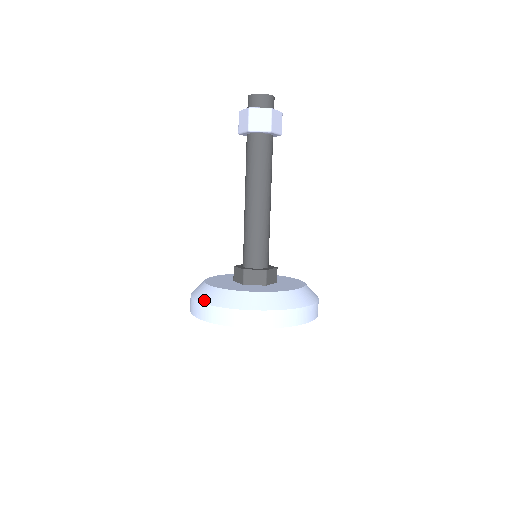
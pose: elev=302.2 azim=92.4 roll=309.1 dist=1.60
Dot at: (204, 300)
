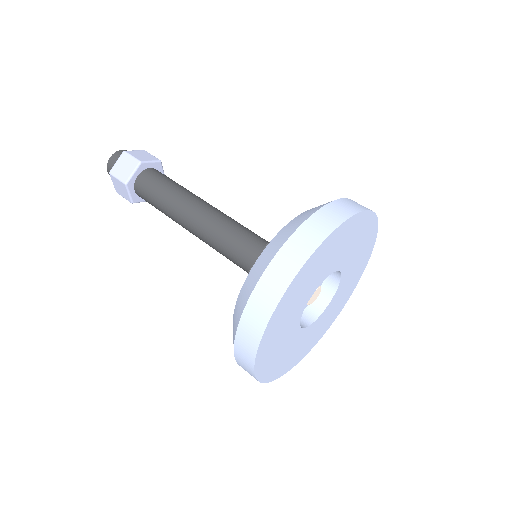
Dot at: (282, 241)
